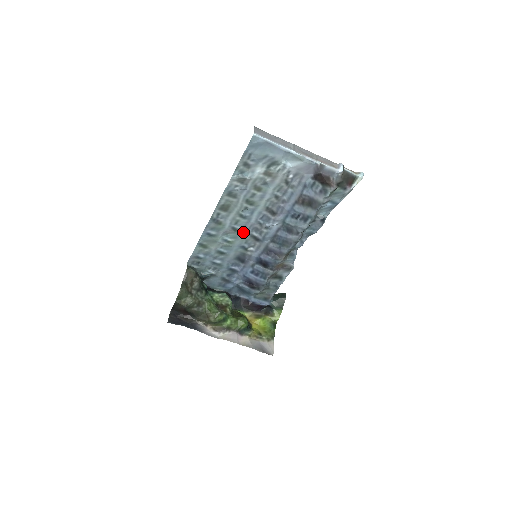
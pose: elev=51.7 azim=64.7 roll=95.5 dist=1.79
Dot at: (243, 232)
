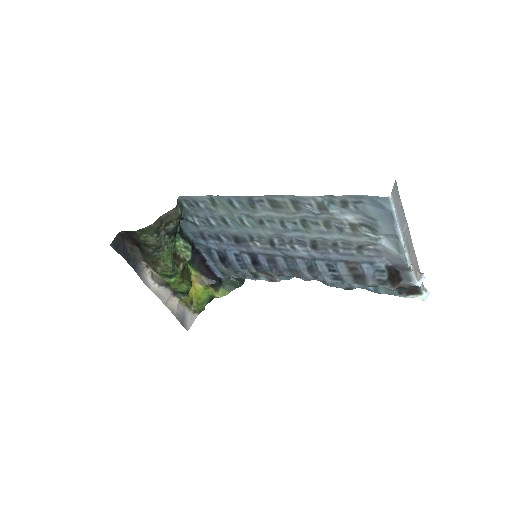
Dot at: (267, 231)
